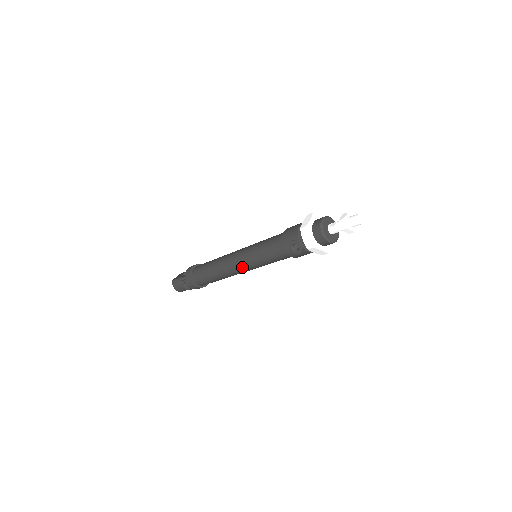
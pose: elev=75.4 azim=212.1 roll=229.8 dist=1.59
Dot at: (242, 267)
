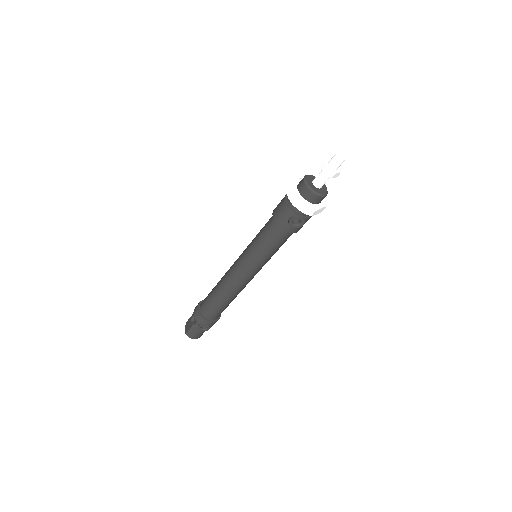
Dot at: (251, 274)
